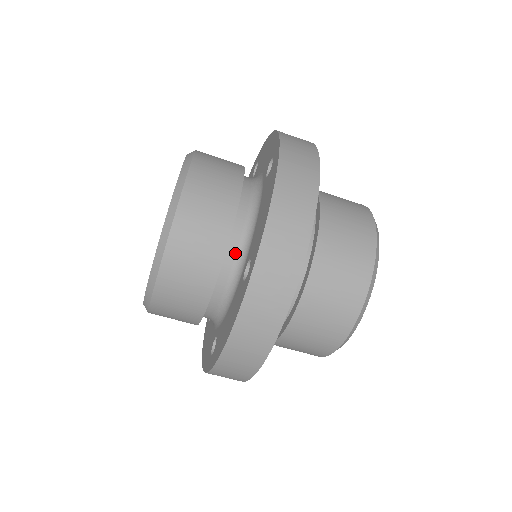
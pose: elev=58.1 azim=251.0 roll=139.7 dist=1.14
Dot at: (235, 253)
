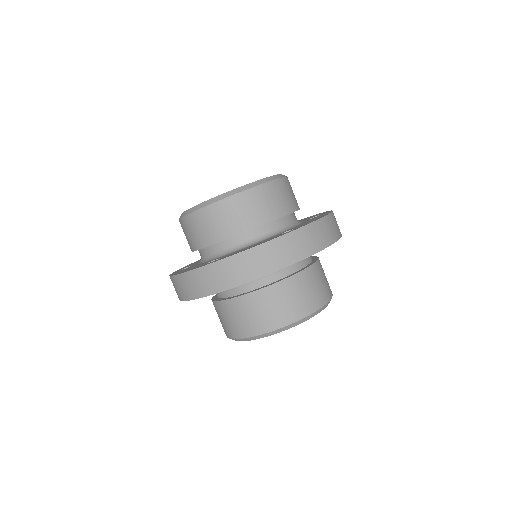
Dot at: (225, 247)
